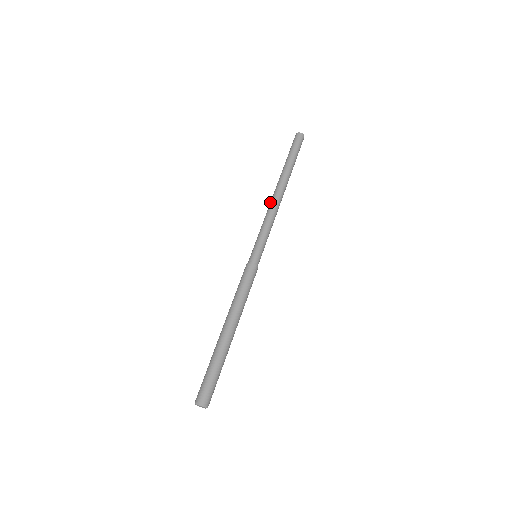
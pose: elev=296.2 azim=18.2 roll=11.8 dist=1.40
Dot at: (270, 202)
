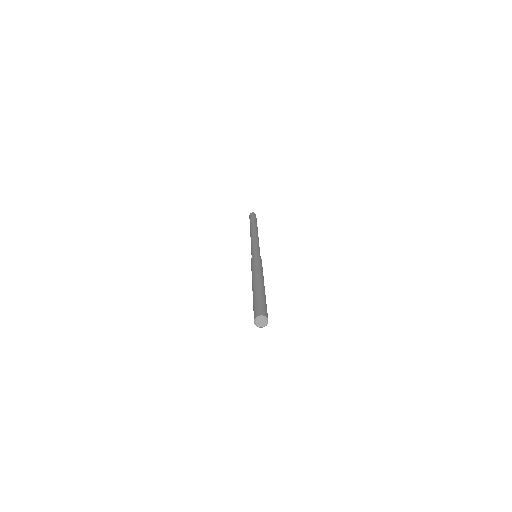
Dot at: (254, 233)
